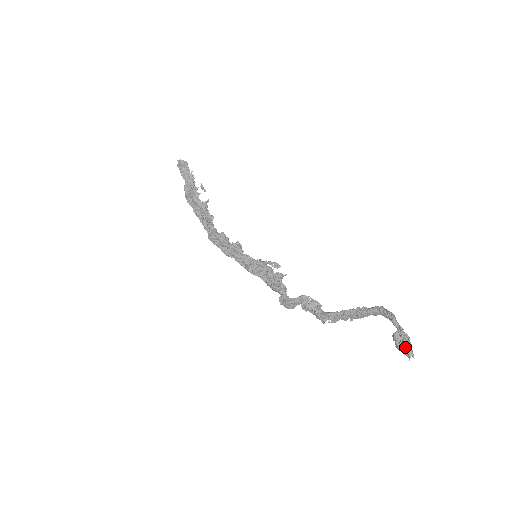
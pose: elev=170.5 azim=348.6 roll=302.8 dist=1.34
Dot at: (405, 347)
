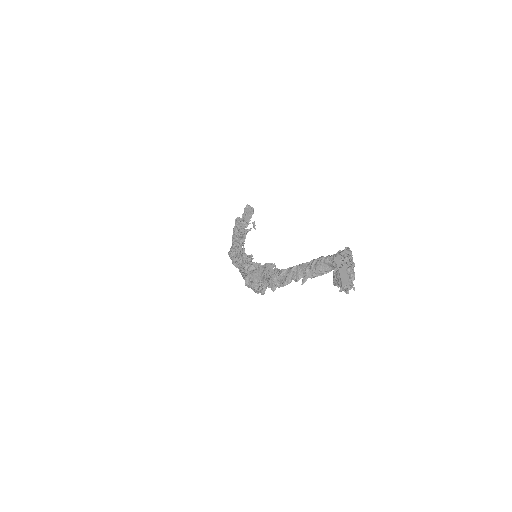
Dot at: (340, 270)
